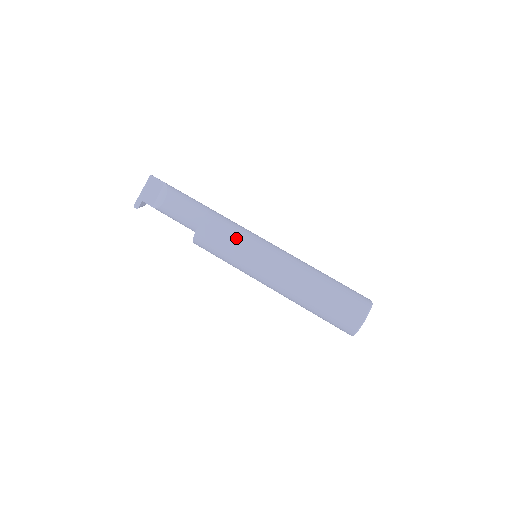
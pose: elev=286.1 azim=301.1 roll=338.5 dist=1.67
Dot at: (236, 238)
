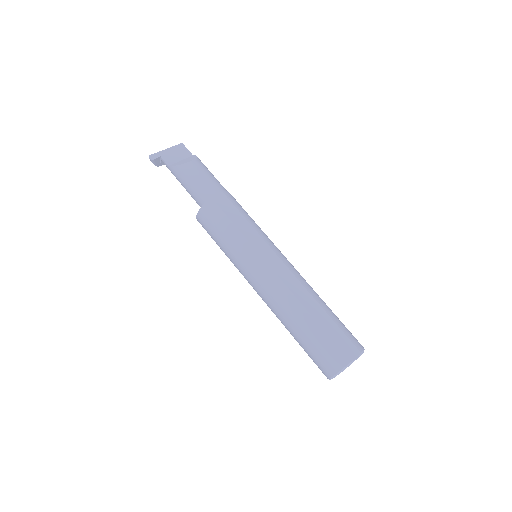
Dot at: (251, 222)
